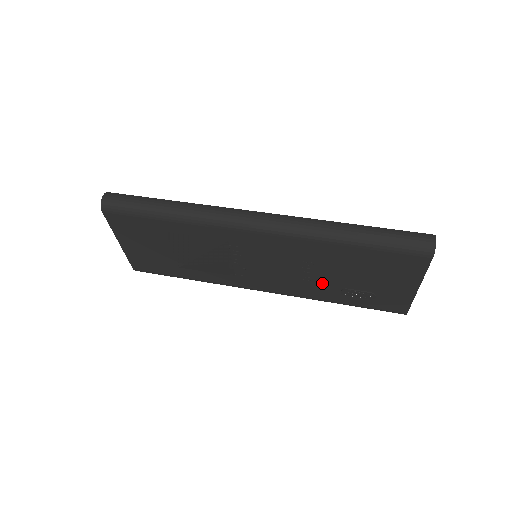
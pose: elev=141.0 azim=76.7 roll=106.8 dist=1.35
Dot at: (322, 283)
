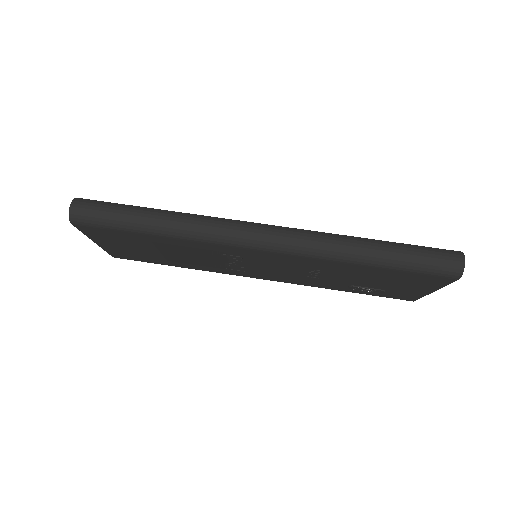
Dot at: (329, 281)
